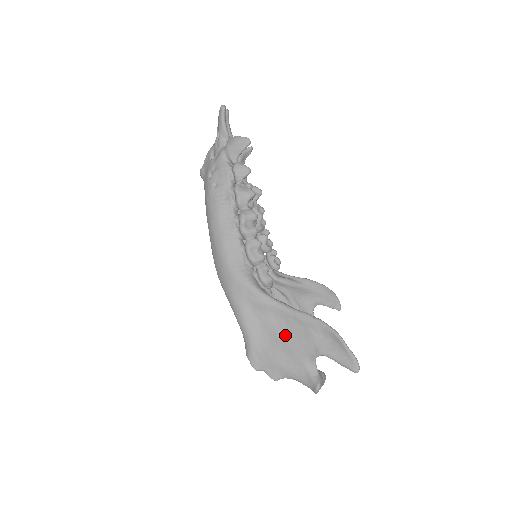
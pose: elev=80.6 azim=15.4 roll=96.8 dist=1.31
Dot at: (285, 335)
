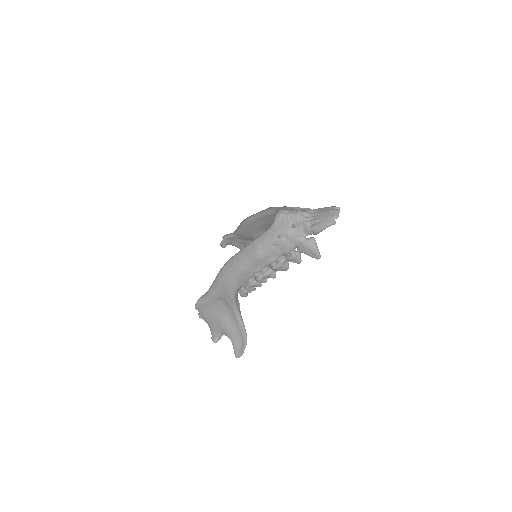
Dot at: (224, 318)
